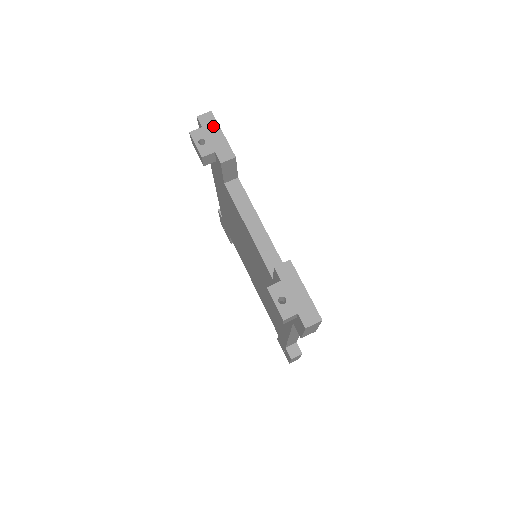
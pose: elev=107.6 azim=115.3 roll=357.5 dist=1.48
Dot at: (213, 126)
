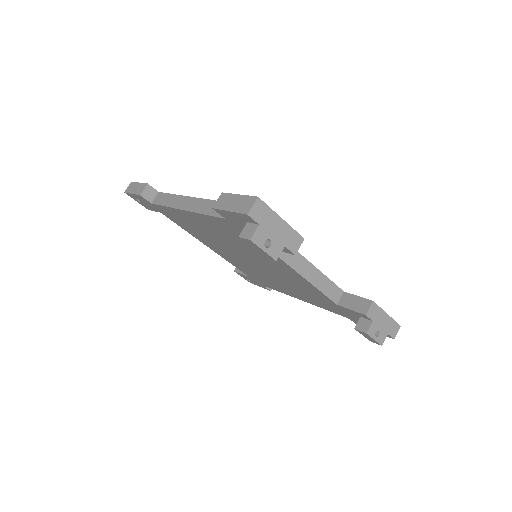
Dot at: (269, 216)
